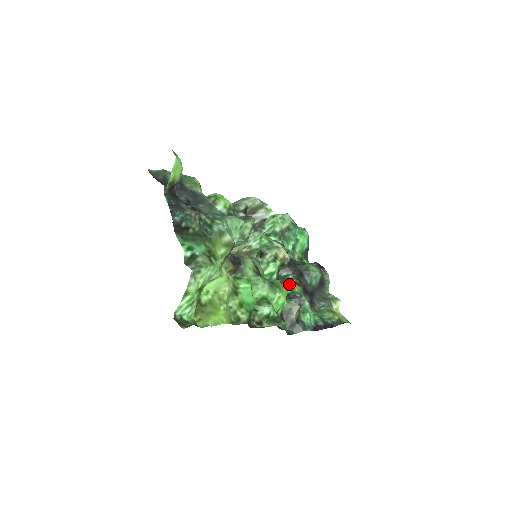
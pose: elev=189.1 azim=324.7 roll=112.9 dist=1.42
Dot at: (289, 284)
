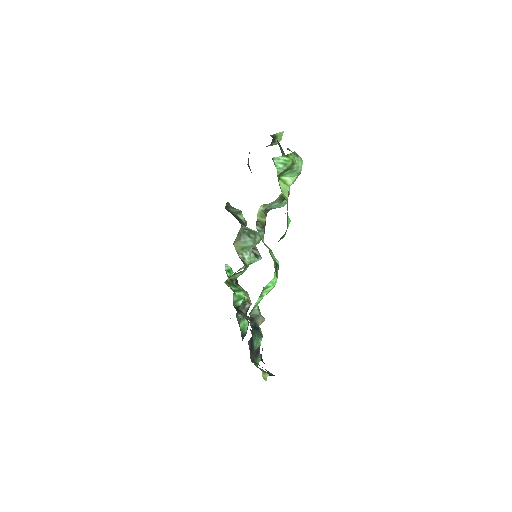
Dot at: (248, 316)
